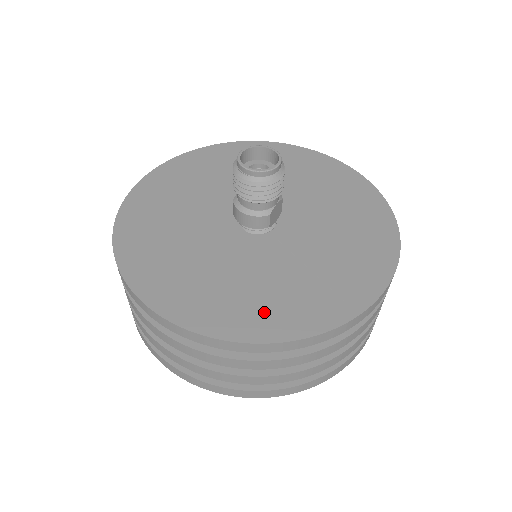
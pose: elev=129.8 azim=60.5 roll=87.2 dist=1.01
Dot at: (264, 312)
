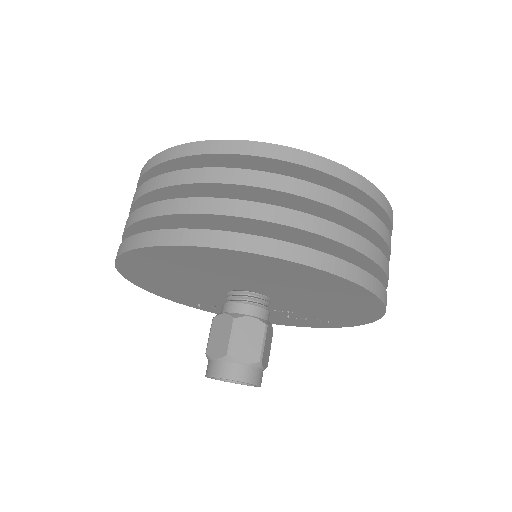
Dot at: occluded
